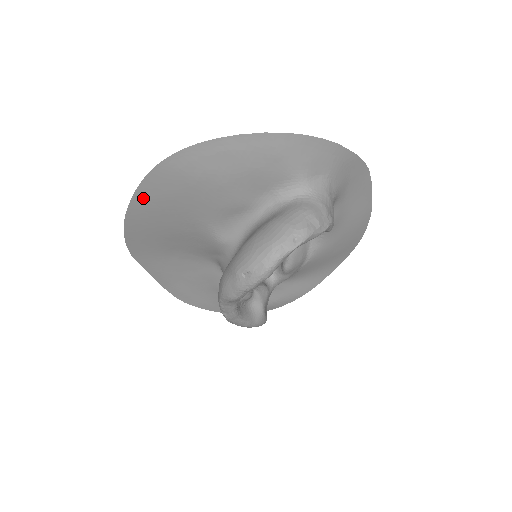
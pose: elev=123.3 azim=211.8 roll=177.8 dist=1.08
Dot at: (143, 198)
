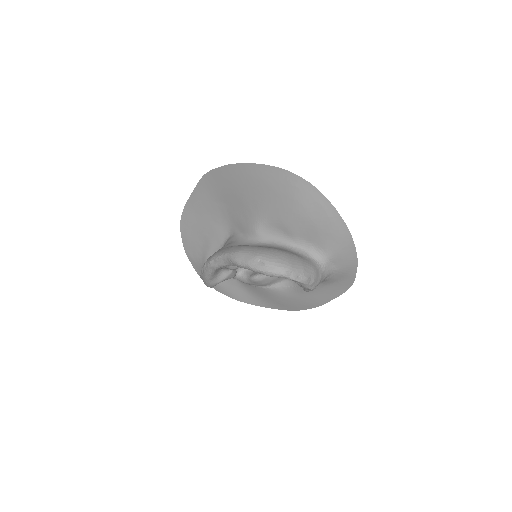
Dot at: (260, 171)
